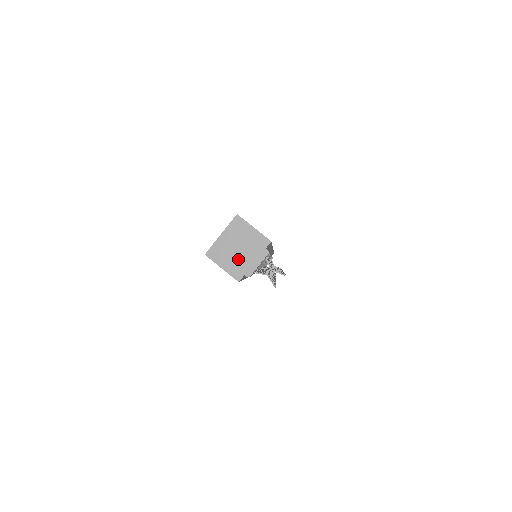
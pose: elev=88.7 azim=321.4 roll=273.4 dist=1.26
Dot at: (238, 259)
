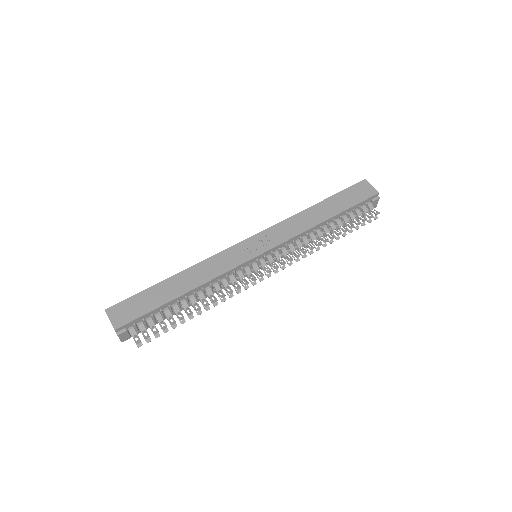
Dot at: occluded
